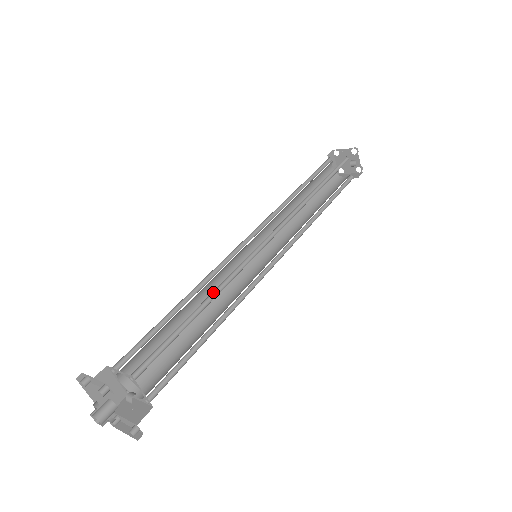
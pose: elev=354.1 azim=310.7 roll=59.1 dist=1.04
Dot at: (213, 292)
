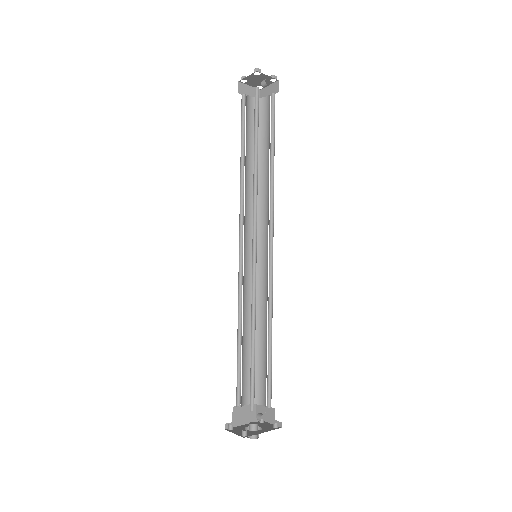
Dot at: (251, 320)
